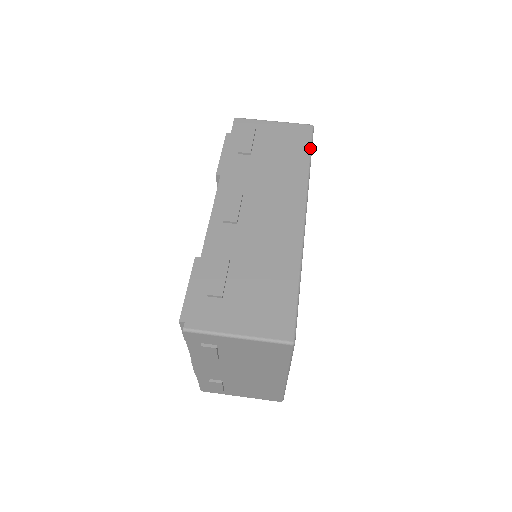
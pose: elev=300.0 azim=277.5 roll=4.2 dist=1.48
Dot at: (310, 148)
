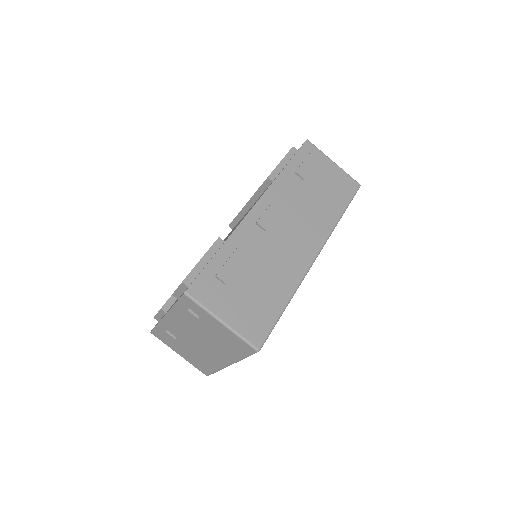
Dot at: (349, 203)
